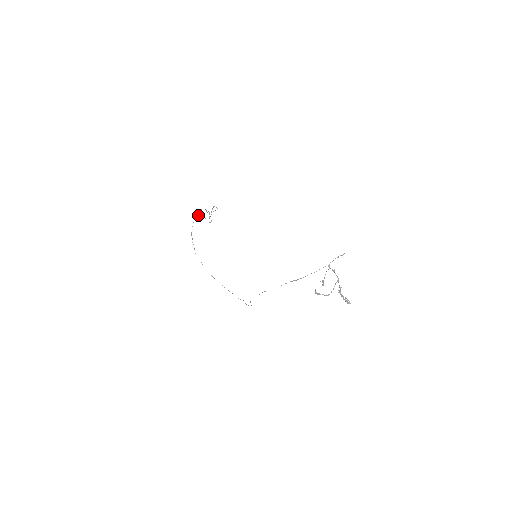
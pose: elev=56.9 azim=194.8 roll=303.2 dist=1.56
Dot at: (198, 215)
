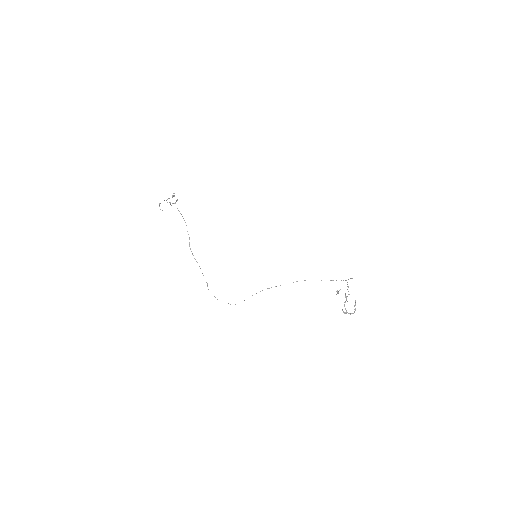
Dot at: (172, 197)
